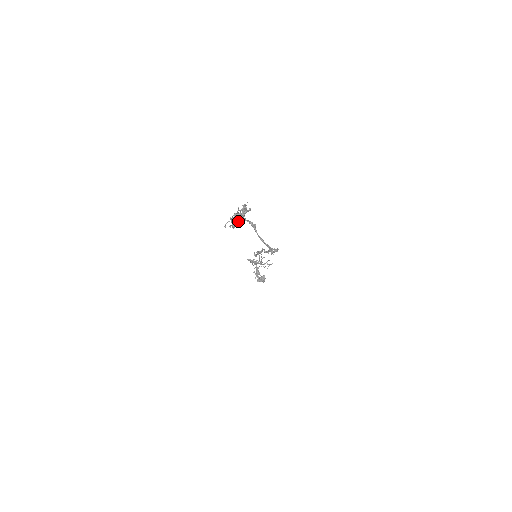
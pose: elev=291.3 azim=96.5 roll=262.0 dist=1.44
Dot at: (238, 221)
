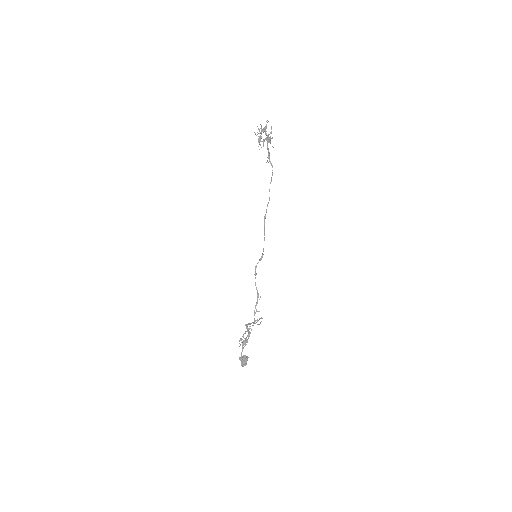
Dot at: (263, 131)
